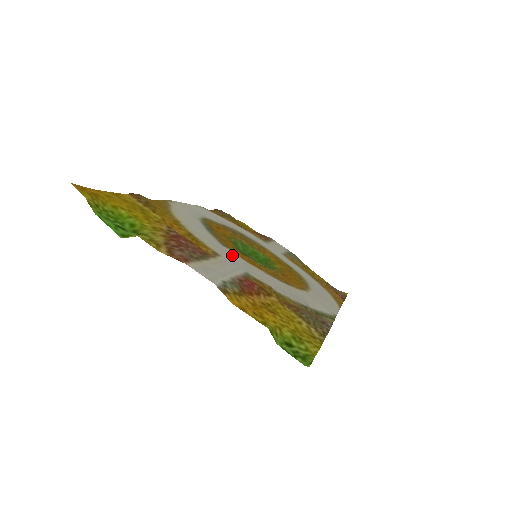
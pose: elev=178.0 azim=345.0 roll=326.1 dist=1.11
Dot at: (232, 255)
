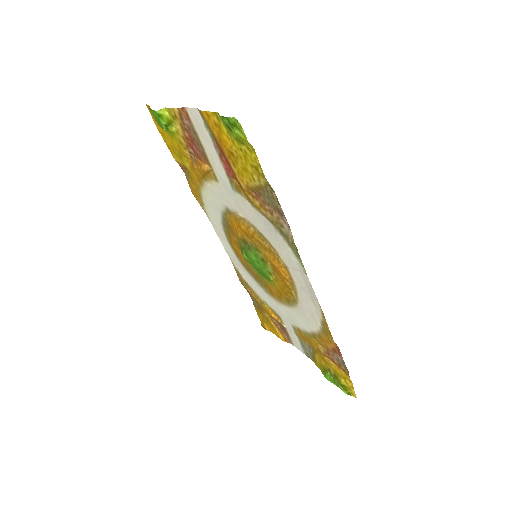
Dot at: (230, 202)
